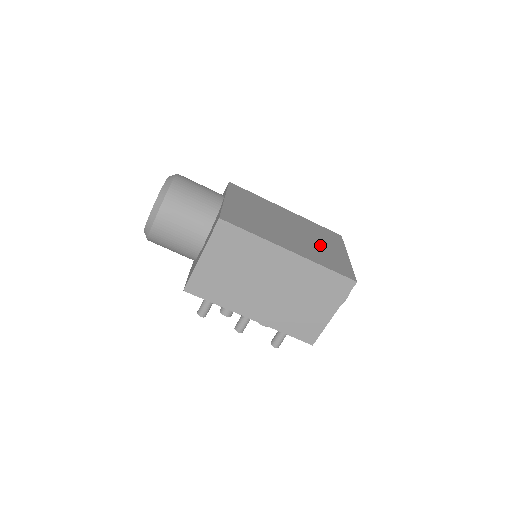
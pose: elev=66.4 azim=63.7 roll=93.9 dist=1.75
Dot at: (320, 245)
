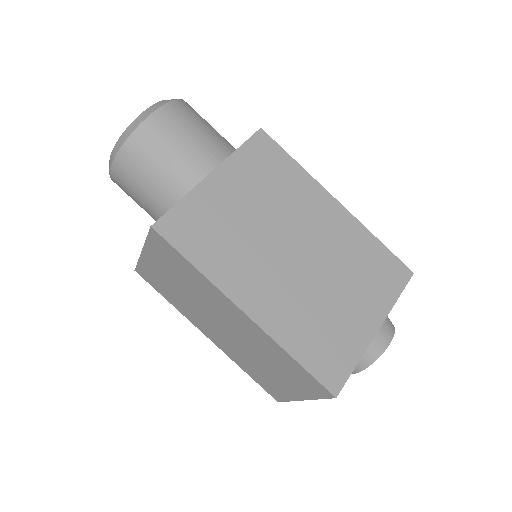
Dot at: (333, 299)
